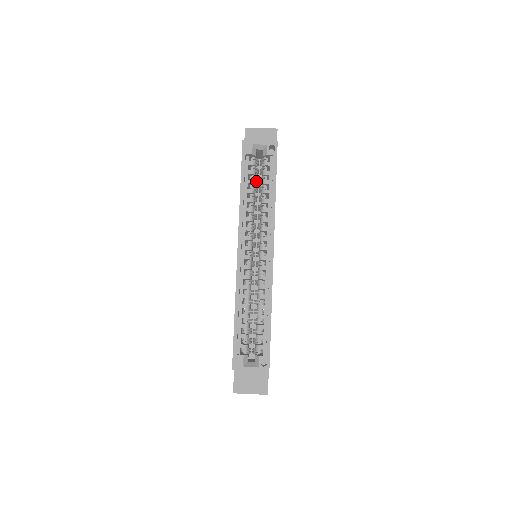
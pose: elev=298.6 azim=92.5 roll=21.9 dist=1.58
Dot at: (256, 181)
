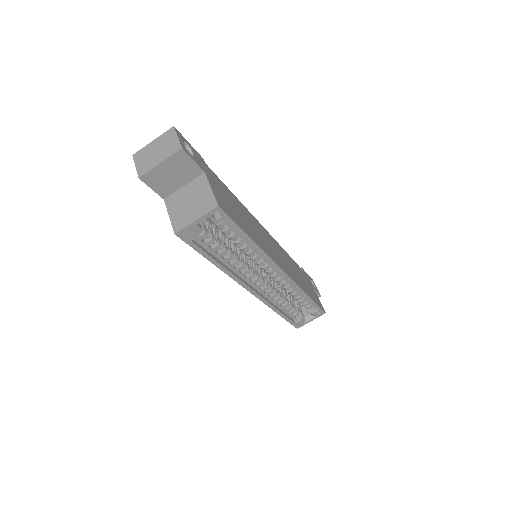
Dot at: (217, 236)
